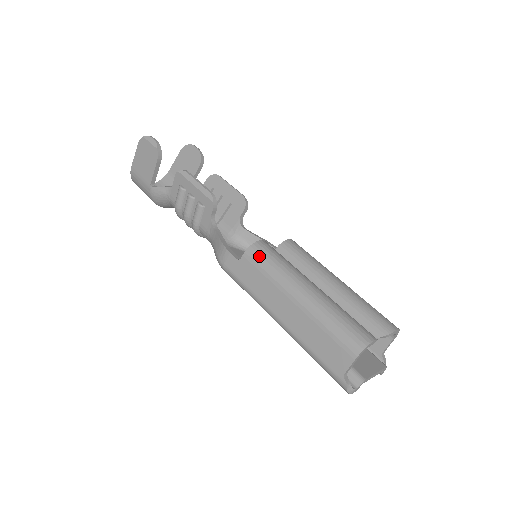
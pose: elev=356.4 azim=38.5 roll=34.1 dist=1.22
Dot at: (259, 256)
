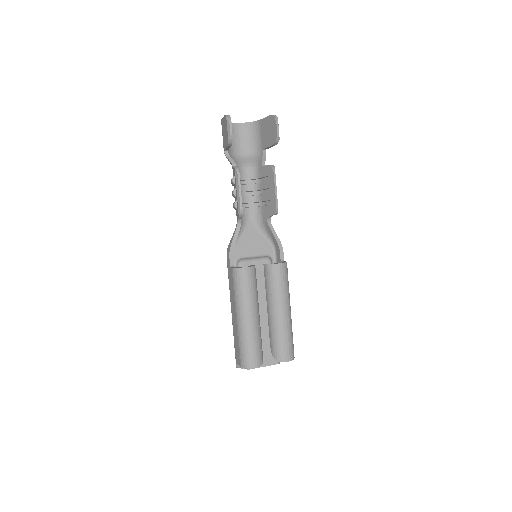
Dot at: (236, 279)
